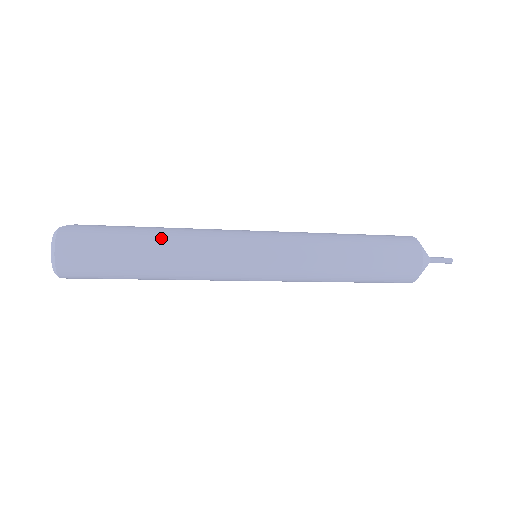
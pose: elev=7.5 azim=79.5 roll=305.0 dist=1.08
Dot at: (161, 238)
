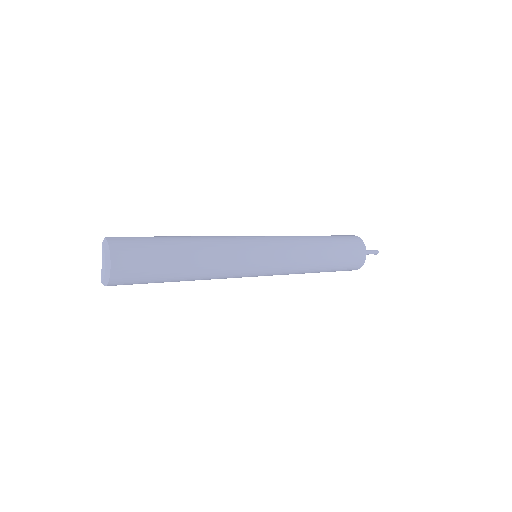
Dot at: (192, 241)
